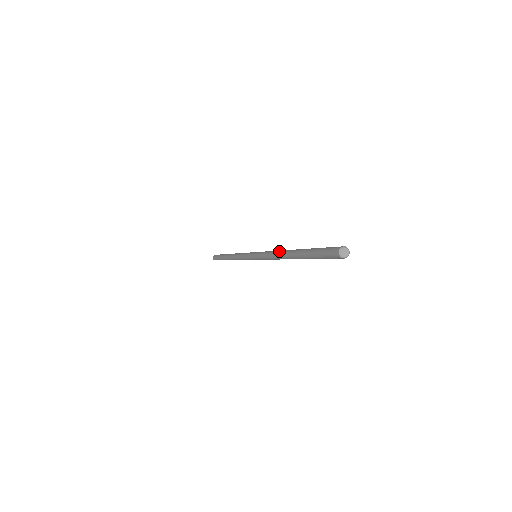
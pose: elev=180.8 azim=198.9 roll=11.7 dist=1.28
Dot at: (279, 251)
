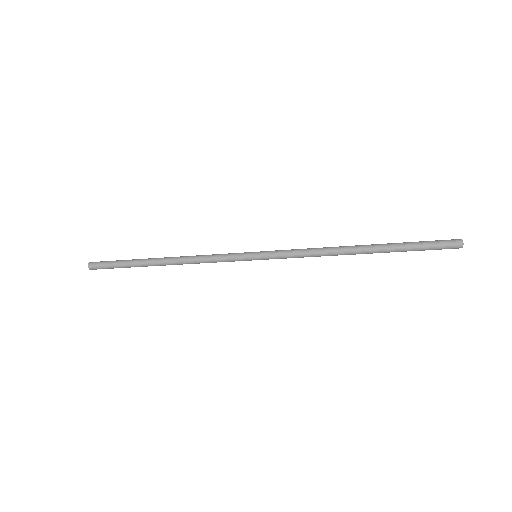
Dot at: (333, 247)
